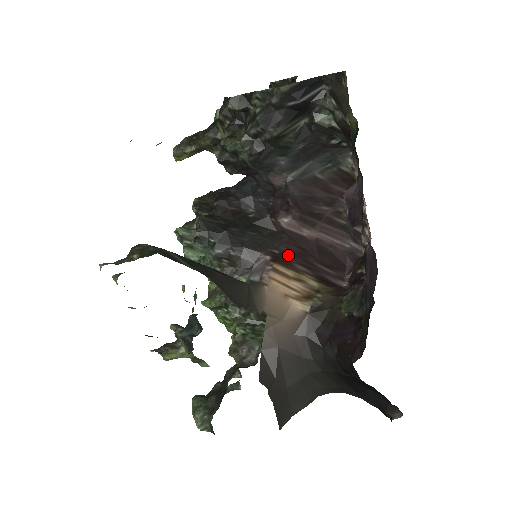
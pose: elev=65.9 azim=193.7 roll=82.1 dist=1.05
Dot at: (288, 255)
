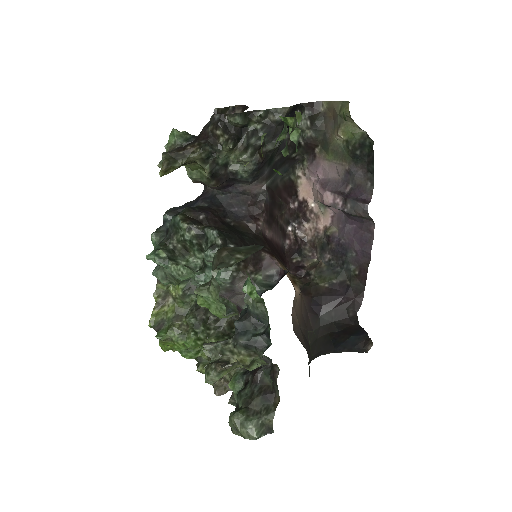
Dot at: (272, 252)
